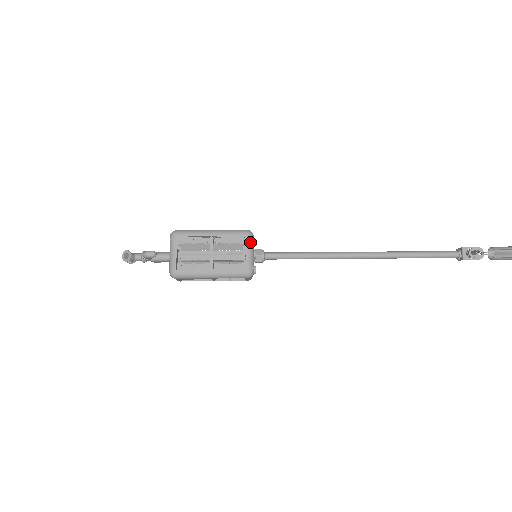
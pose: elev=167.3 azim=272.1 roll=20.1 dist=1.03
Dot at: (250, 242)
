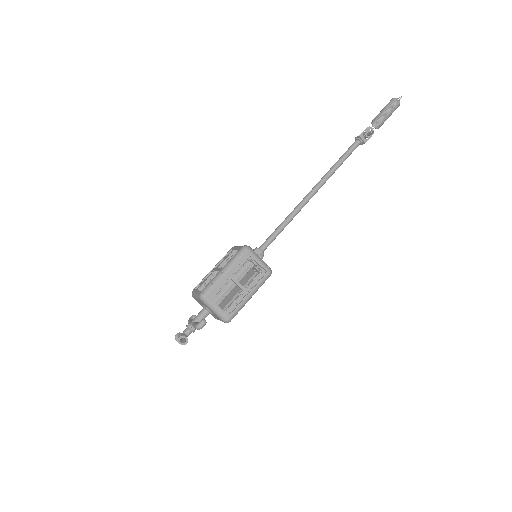
Dot at: (253, 253)
